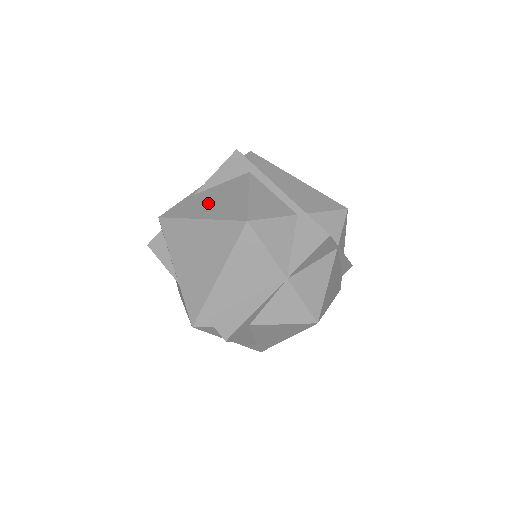
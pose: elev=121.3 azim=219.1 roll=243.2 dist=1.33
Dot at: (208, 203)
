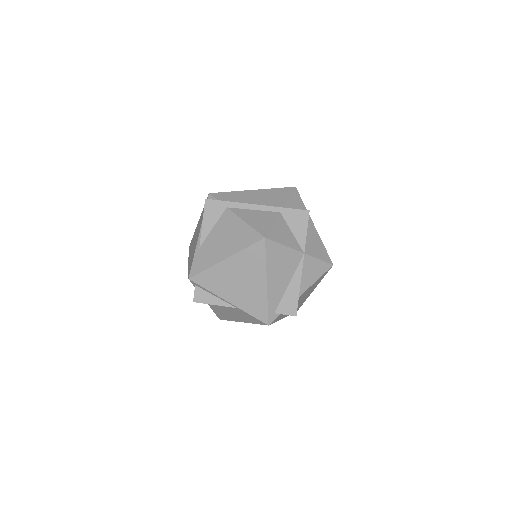
Dot at: (219, 246)
